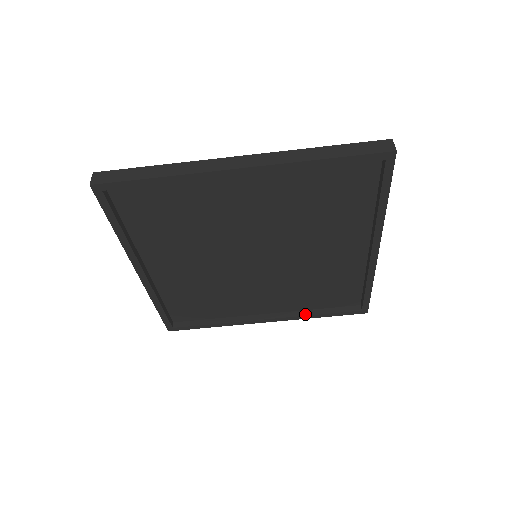
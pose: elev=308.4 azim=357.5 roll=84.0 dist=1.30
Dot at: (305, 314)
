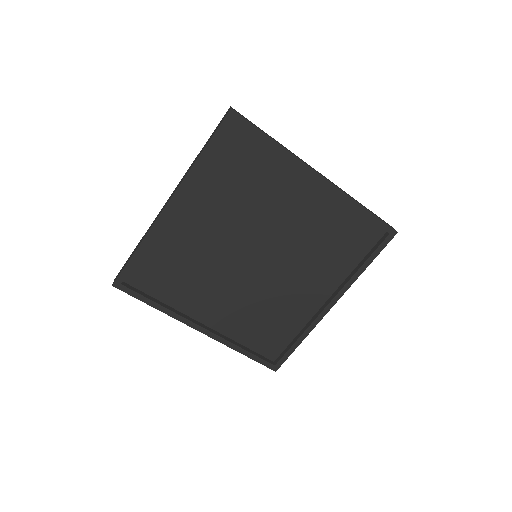
Dot at: (234, 343)
